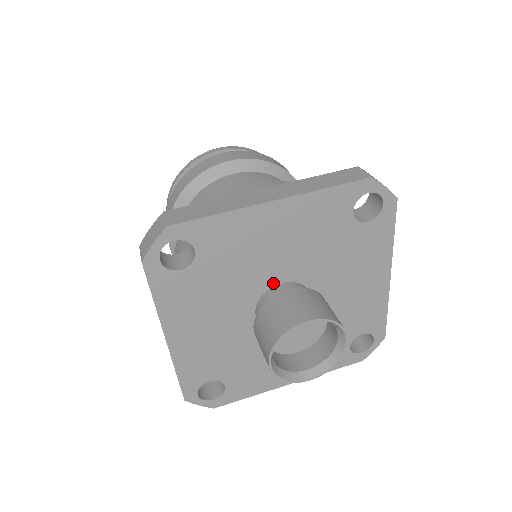
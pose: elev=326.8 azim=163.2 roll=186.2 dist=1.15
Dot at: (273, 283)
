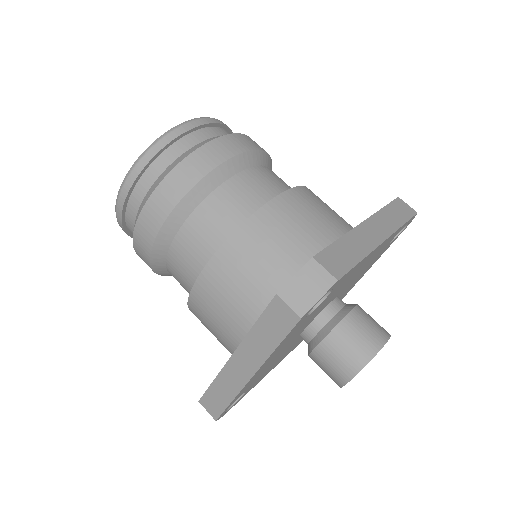
Dot at: (299, 335)
